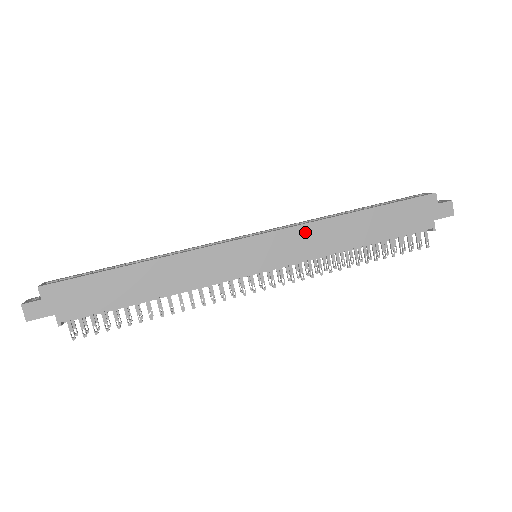
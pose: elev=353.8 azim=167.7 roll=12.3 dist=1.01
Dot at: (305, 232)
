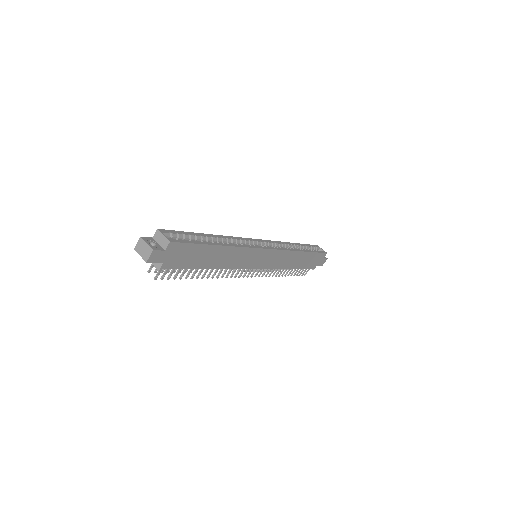
Dot at: (284, 254)
